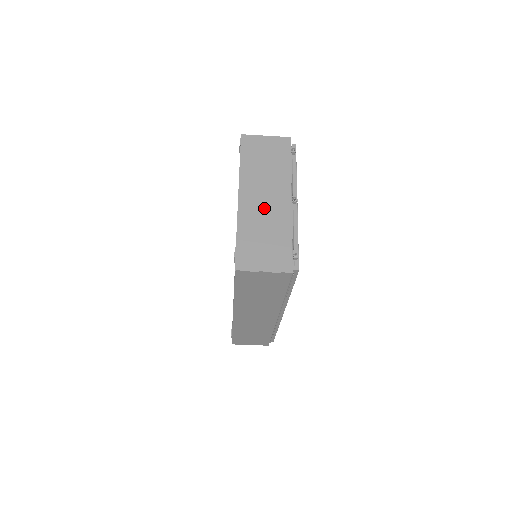
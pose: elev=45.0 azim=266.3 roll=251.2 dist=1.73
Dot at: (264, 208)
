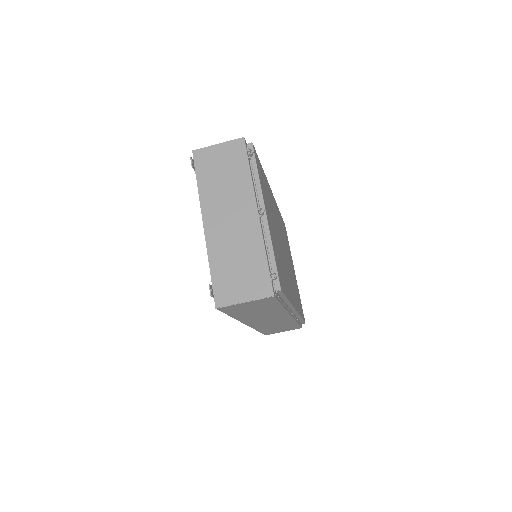
Dot at: (231, 230)
